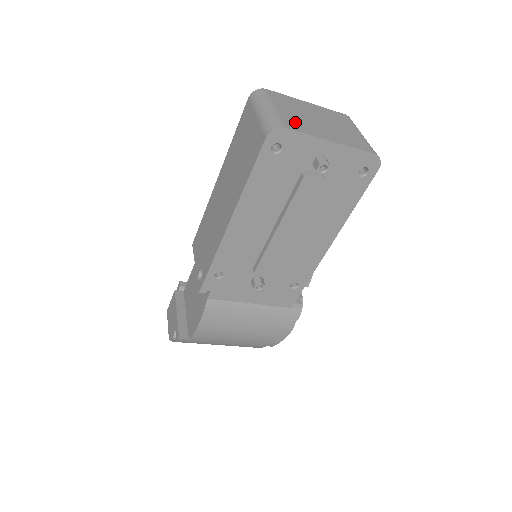
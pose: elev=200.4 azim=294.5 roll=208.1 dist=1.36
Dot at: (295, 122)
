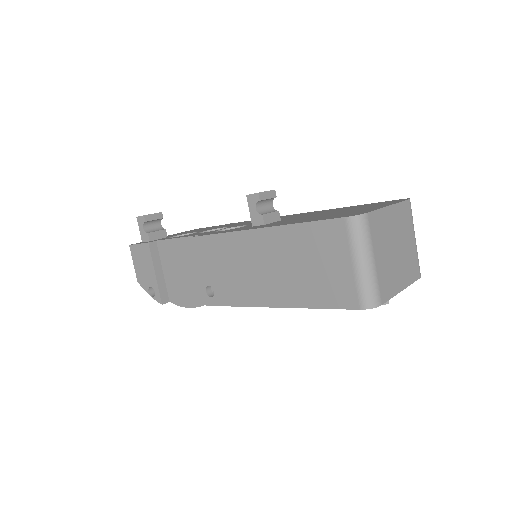
Dot at: (385, 280)
